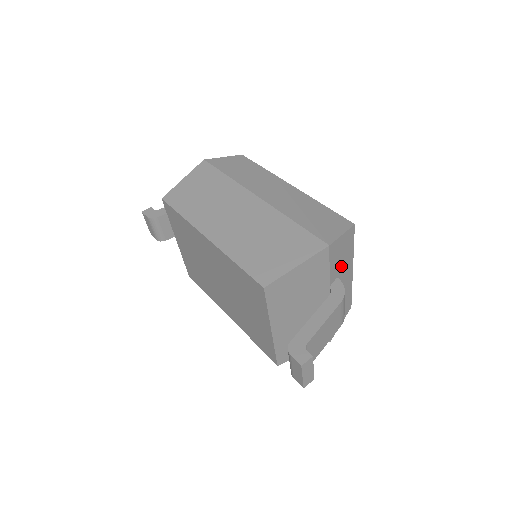
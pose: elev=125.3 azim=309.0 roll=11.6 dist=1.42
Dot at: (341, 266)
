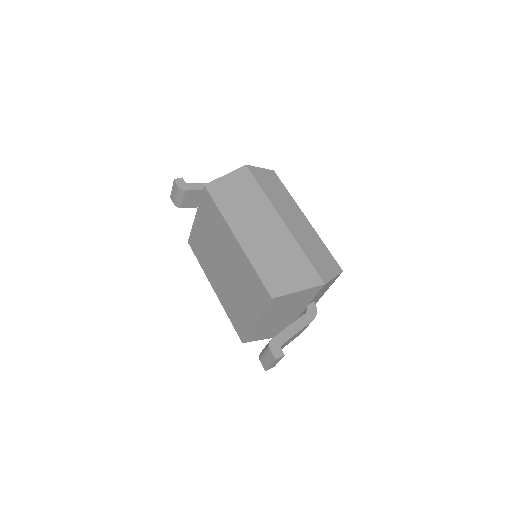
Dot at: (320, 294)
